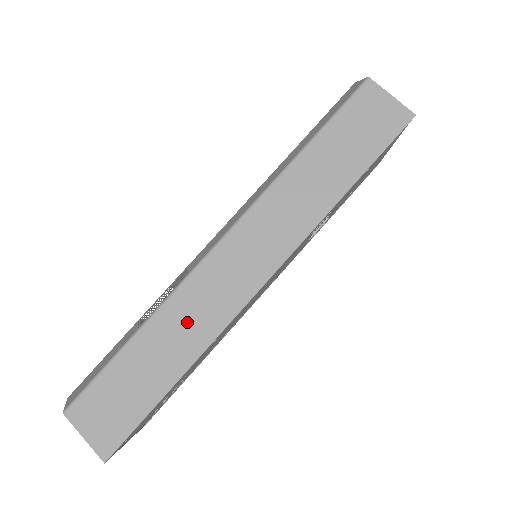
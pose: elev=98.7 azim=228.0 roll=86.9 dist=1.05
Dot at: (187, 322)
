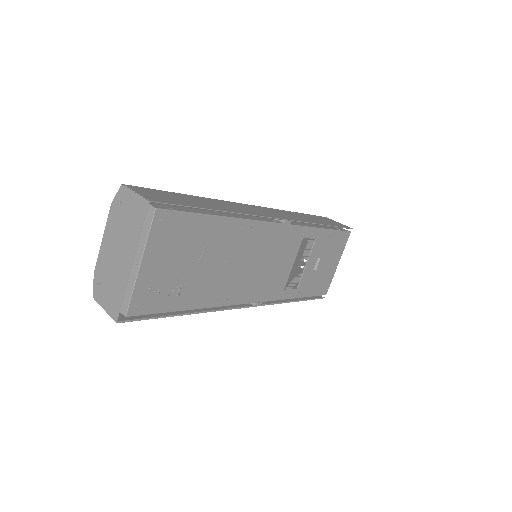
Dot at: (228, 206)
